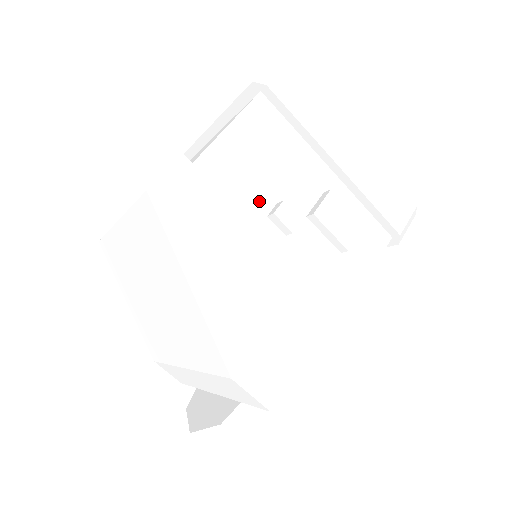
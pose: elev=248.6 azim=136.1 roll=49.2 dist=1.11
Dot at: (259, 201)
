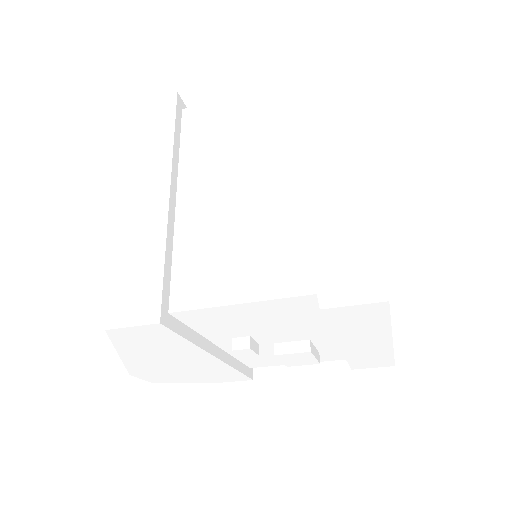
Dot at: (232, 333)
